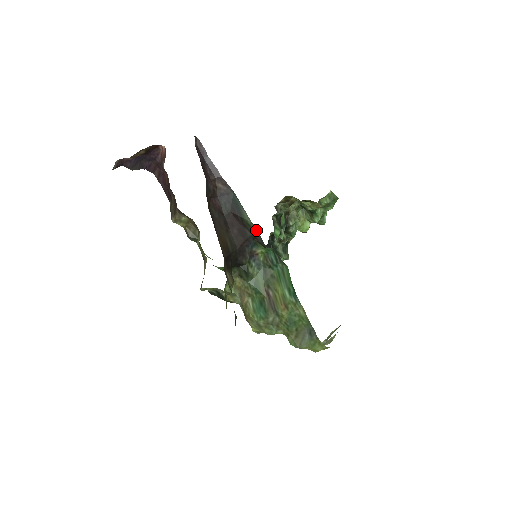
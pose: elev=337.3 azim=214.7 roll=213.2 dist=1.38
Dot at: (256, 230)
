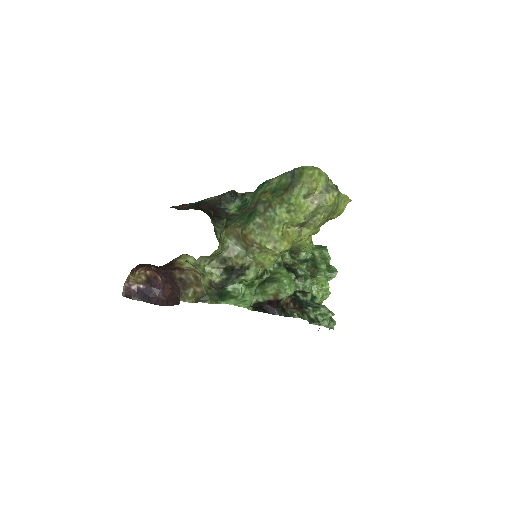
Dot at: (217, 197)
